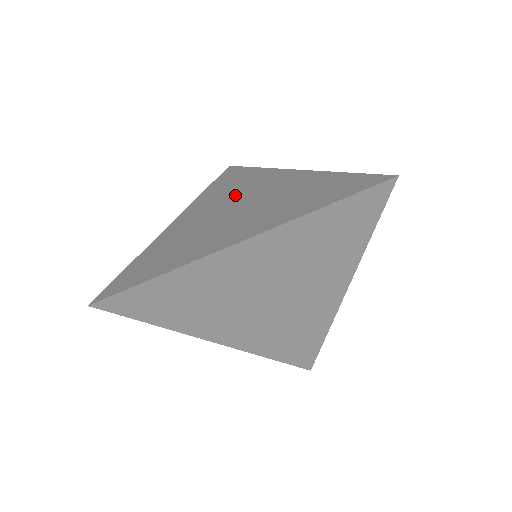
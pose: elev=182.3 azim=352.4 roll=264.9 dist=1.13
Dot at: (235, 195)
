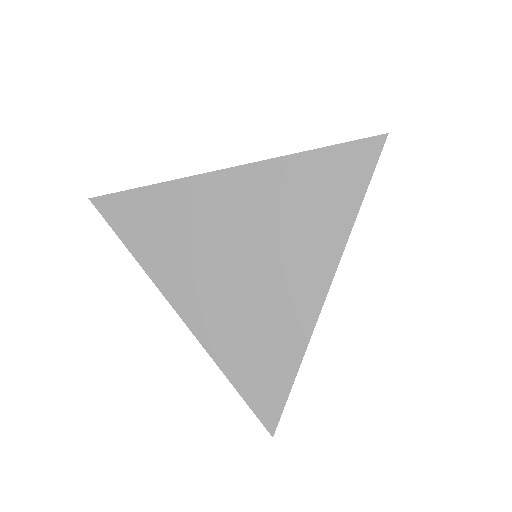
Dot at: (276, 234)
